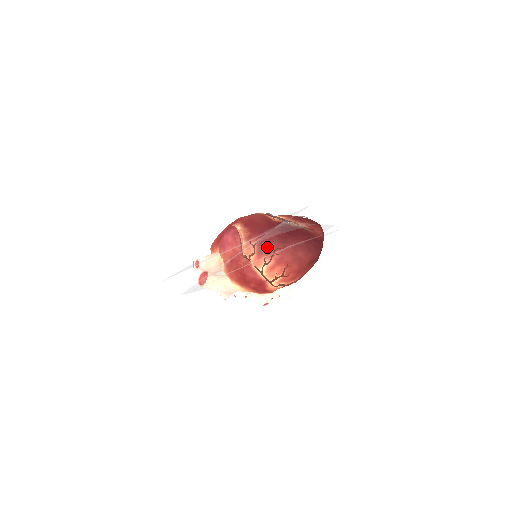
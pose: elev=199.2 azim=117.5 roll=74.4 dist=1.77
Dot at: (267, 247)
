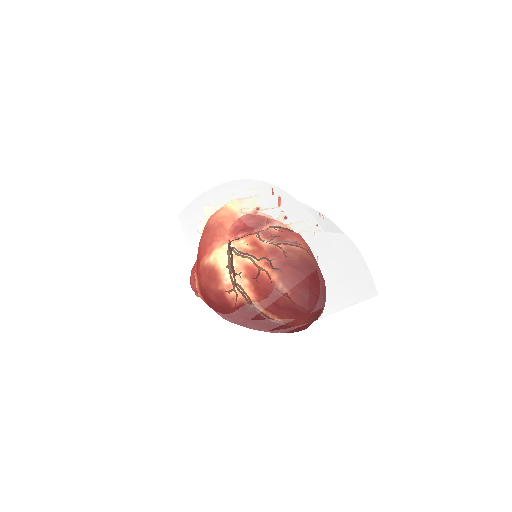
Dot at: occluded
